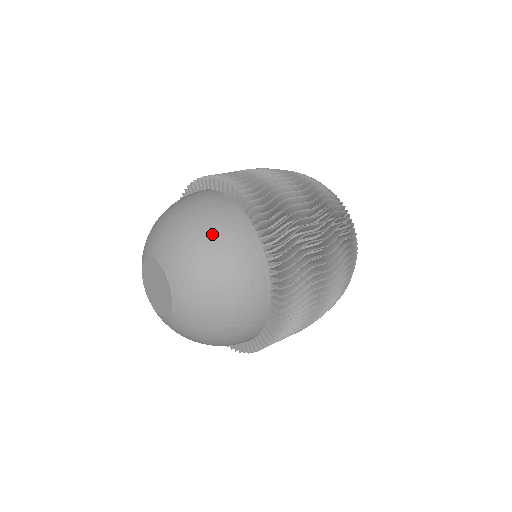
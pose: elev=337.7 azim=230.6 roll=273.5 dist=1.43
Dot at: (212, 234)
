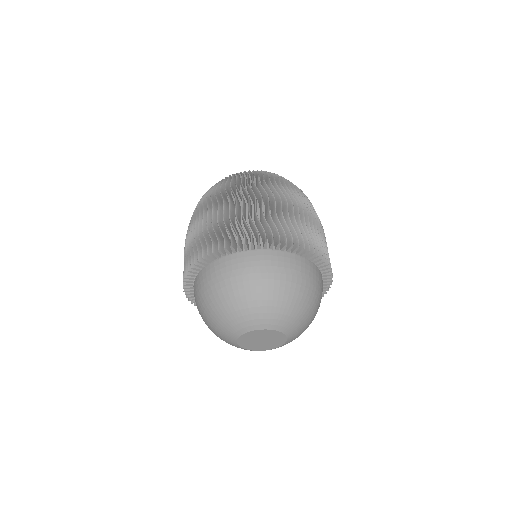
Dot at: (318, 305)
